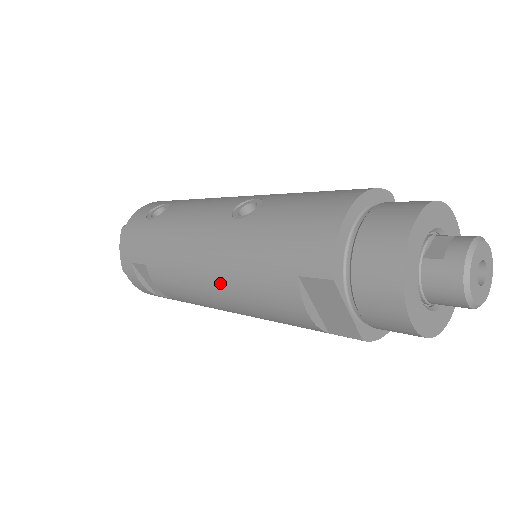
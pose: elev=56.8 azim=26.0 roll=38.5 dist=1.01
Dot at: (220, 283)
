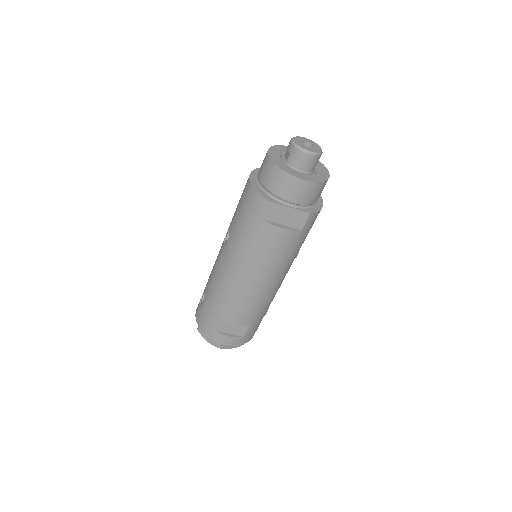
Dot at: (249, 271)
